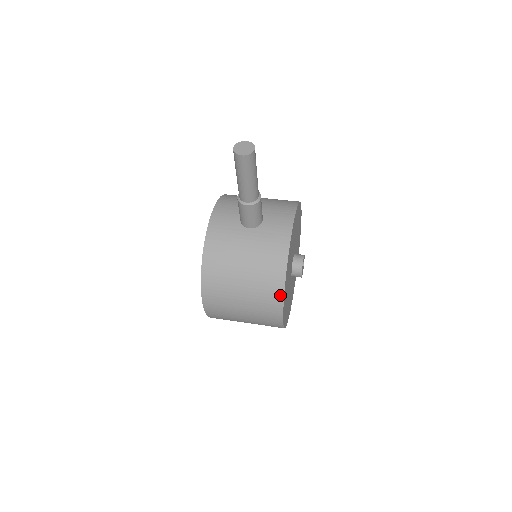
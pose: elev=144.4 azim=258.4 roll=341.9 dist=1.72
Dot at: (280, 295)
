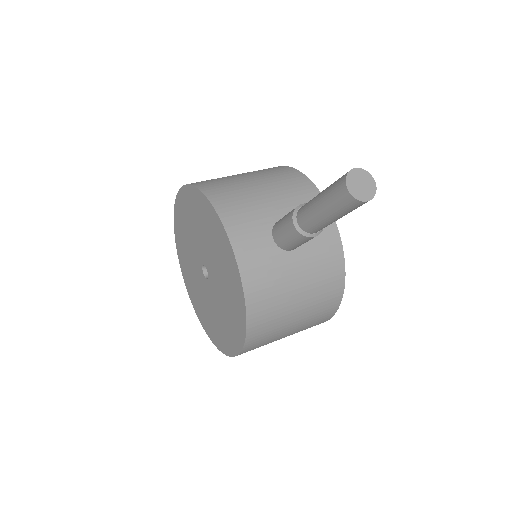
Dot at: (335, 309)
